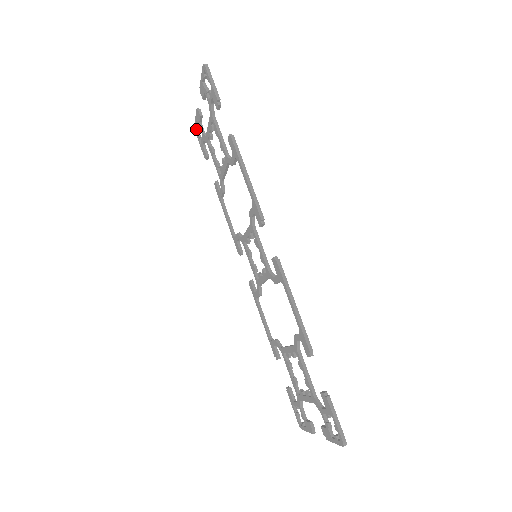
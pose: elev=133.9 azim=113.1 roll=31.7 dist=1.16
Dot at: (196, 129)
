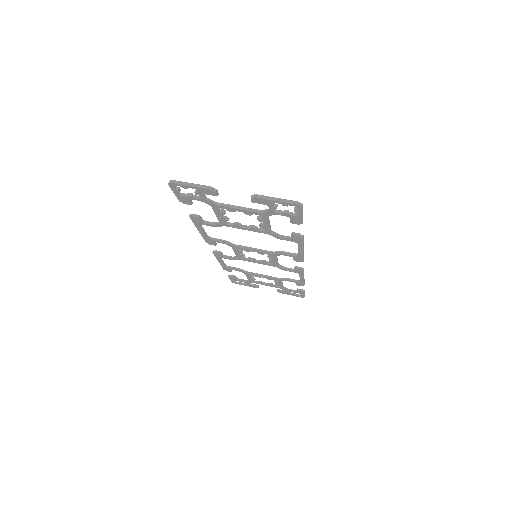
Dot at: (174, 185)
